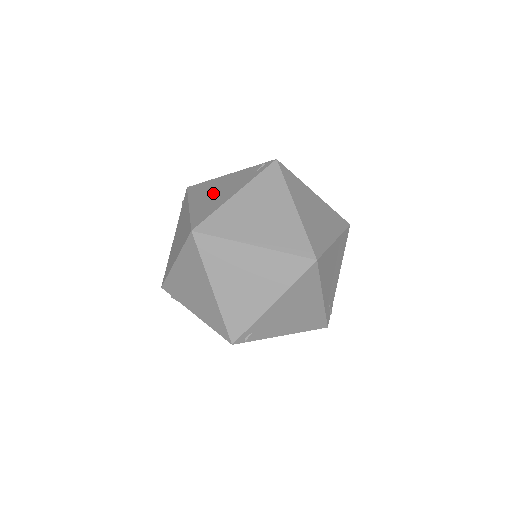
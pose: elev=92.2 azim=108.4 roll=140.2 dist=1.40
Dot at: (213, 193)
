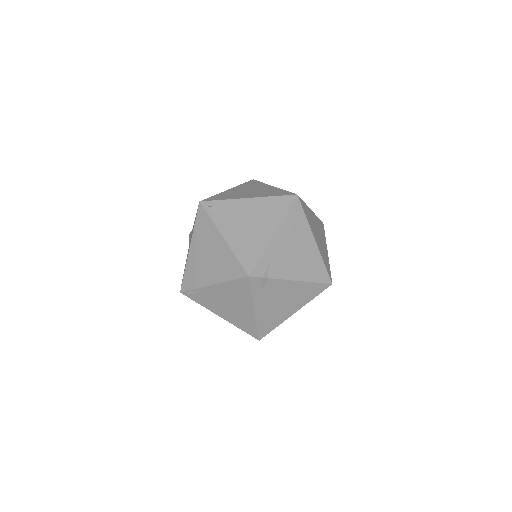
Dot at: occluded
